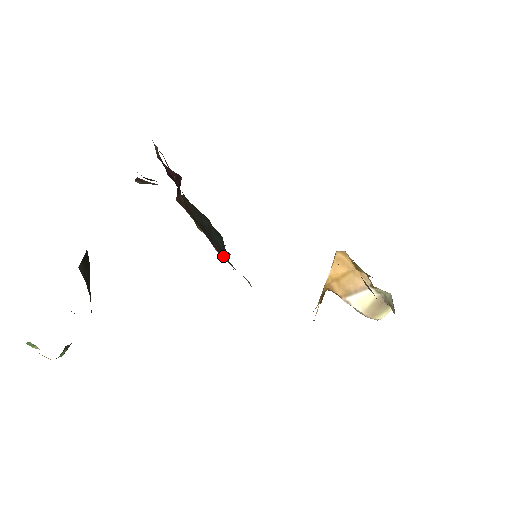
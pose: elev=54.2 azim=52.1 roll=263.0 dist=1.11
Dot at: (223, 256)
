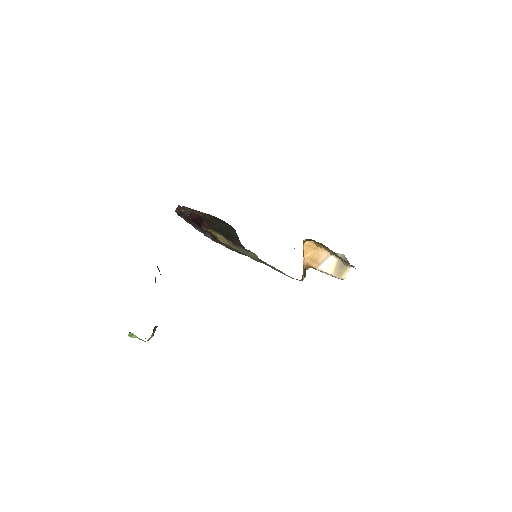
Dot at: (237, 244)
